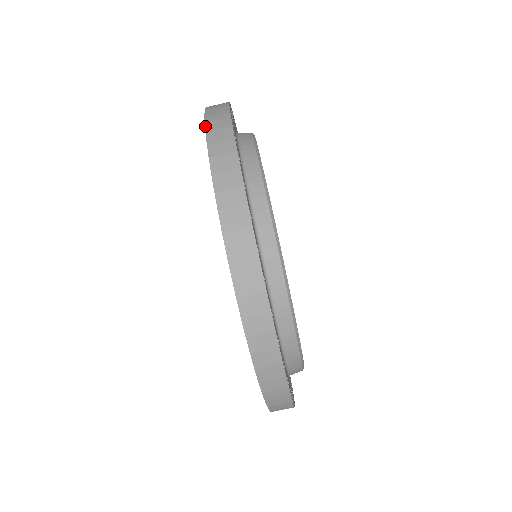
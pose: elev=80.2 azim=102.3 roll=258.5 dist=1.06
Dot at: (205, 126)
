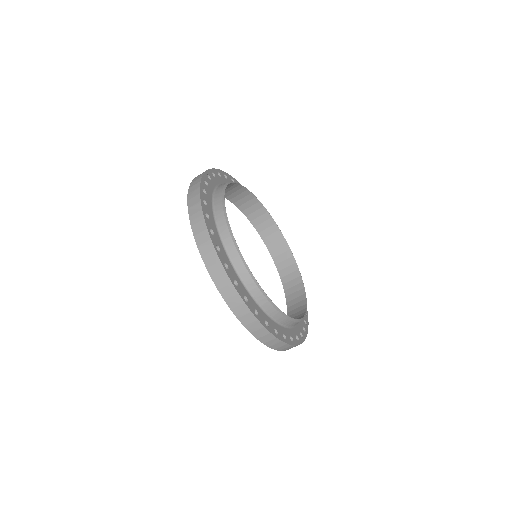
Dot at: (192, 230)
